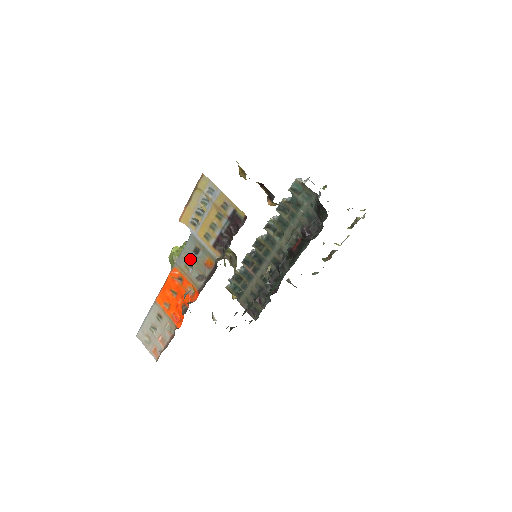
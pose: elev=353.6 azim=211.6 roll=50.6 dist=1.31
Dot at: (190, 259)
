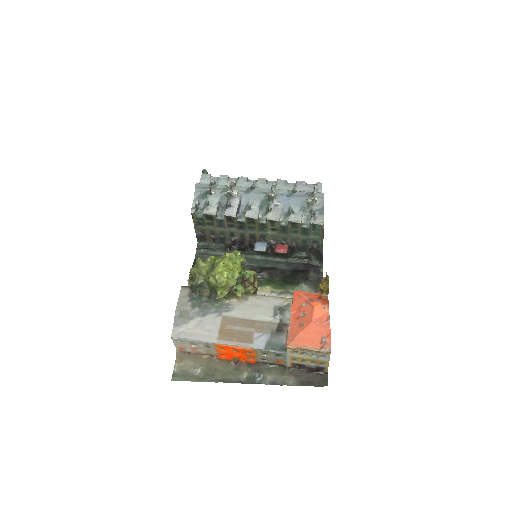
Dot at: (269, 354)
